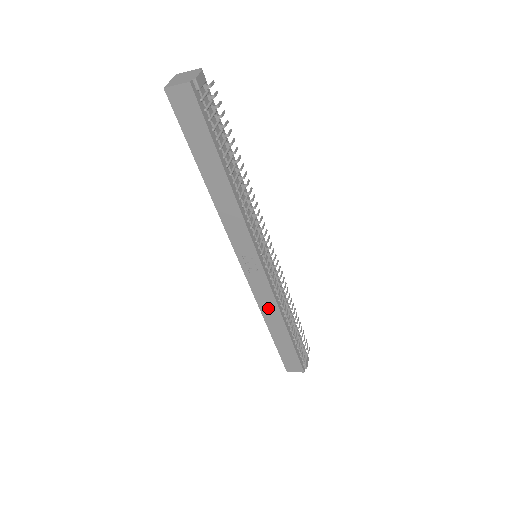
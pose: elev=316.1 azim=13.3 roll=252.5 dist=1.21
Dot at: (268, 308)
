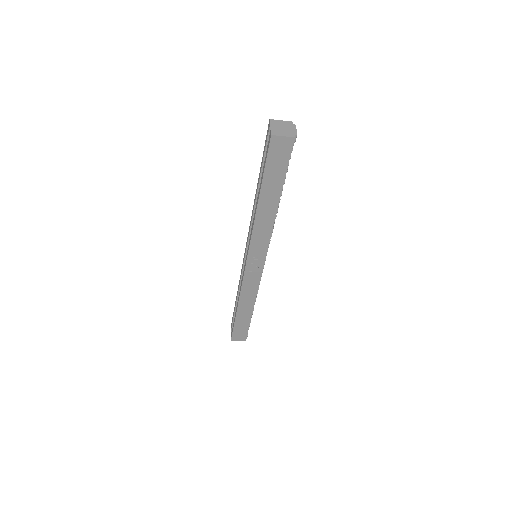
Dot at: (247, 295)
